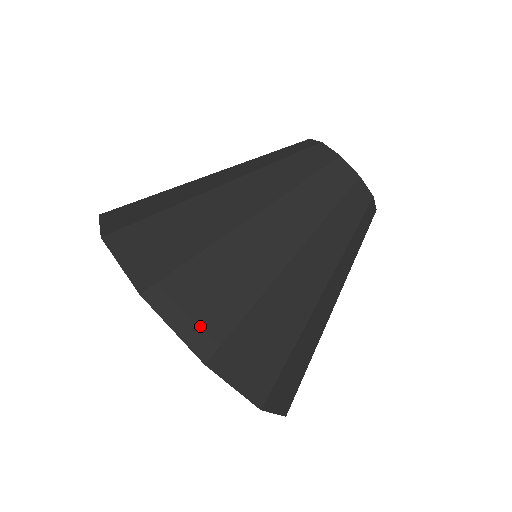
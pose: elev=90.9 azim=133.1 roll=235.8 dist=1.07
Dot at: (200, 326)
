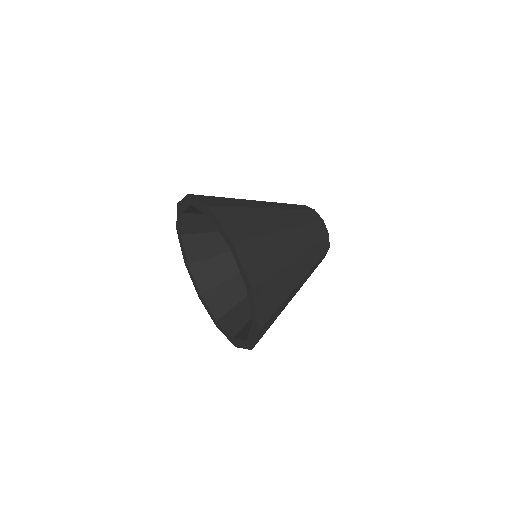
Dot at: (254, 271)
